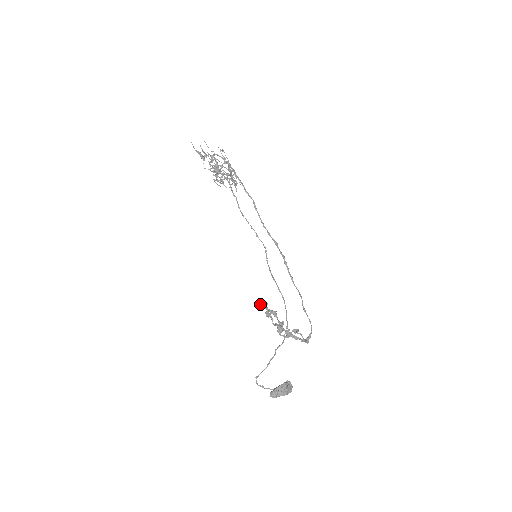
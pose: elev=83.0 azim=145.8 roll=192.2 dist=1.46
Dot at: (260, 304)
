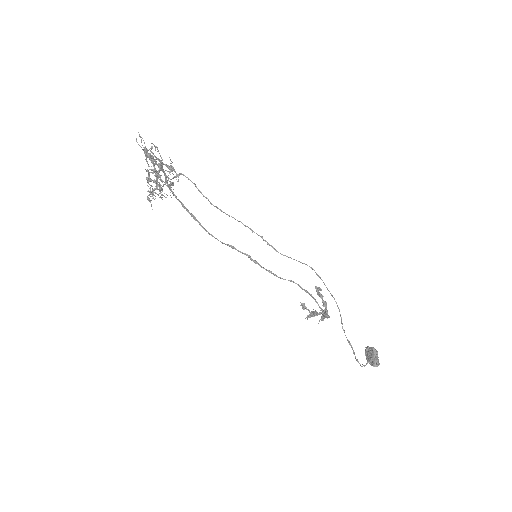
Dot at: (319, 288)
